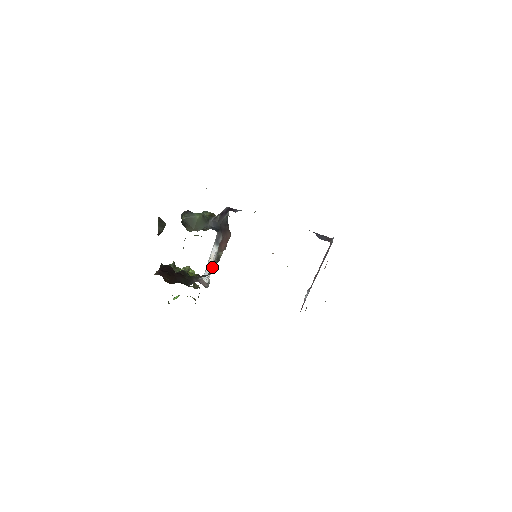
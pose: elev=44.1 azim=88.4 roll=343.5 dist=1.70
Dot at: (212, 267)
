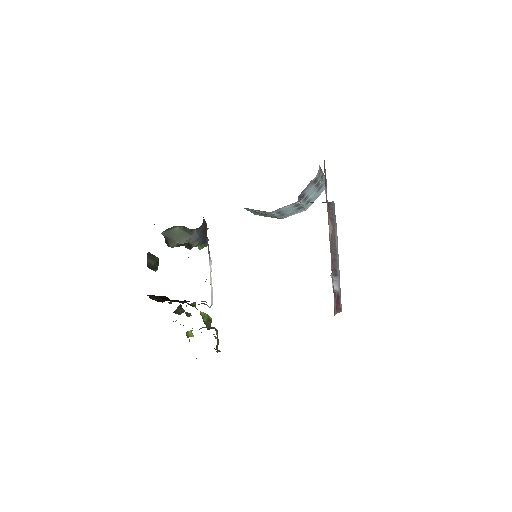
Dot at: occluded
